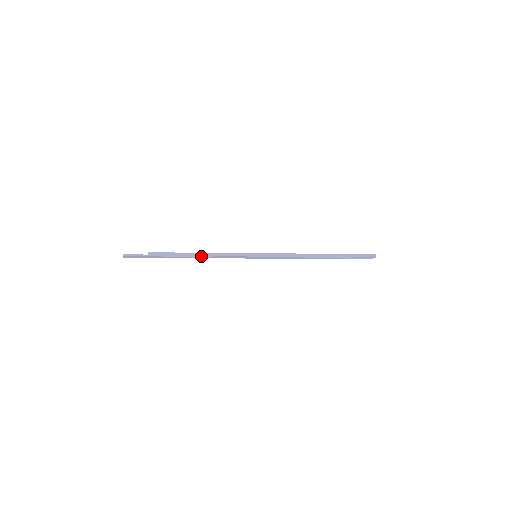
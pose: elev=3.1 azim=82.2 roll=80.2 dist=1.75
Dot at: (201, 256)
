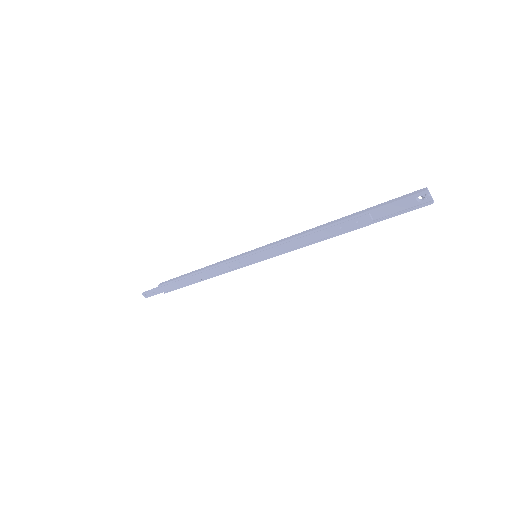
Dot at: (200, 273)
